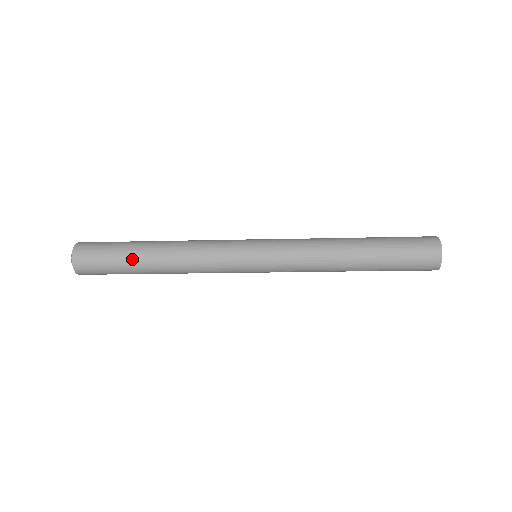
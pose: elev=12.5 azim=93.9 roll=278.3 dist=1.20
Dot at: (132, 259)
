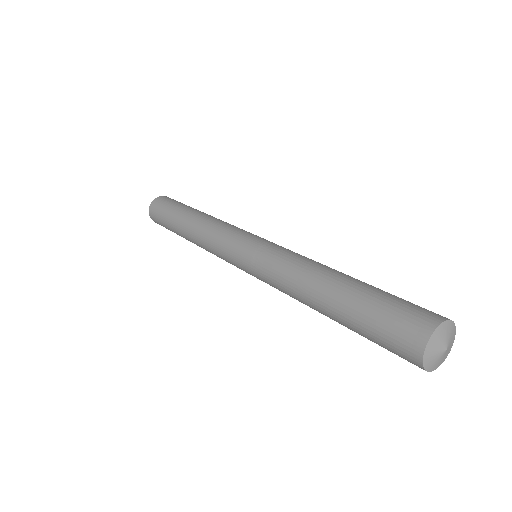
Dot at: occluded
